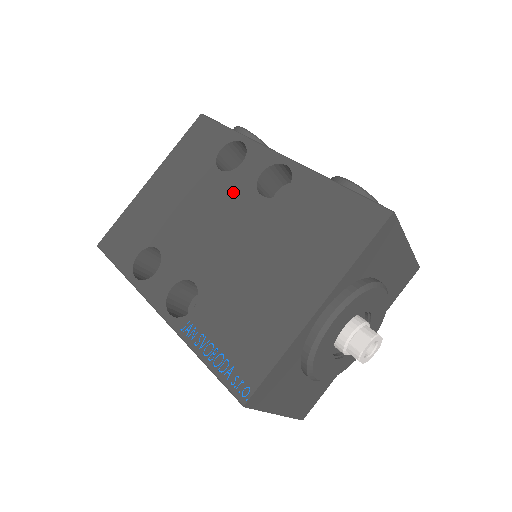
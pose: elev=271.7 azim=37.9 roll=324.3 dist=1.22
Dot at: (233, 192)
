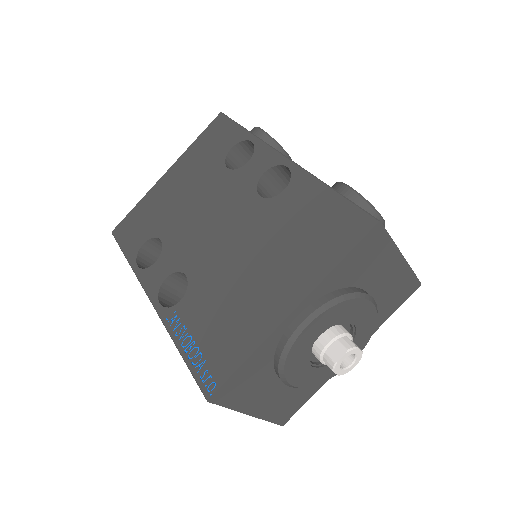
Dot at: (235, 190)
